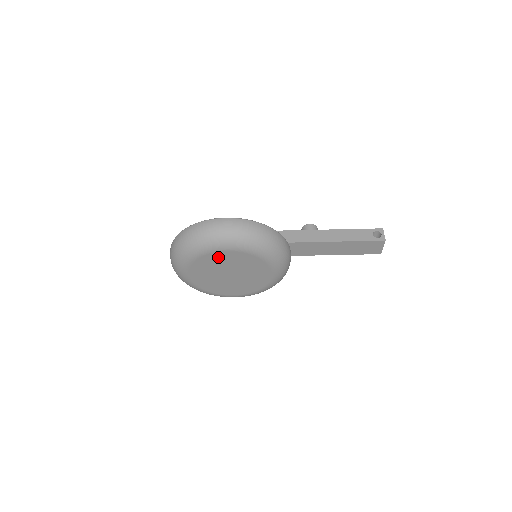
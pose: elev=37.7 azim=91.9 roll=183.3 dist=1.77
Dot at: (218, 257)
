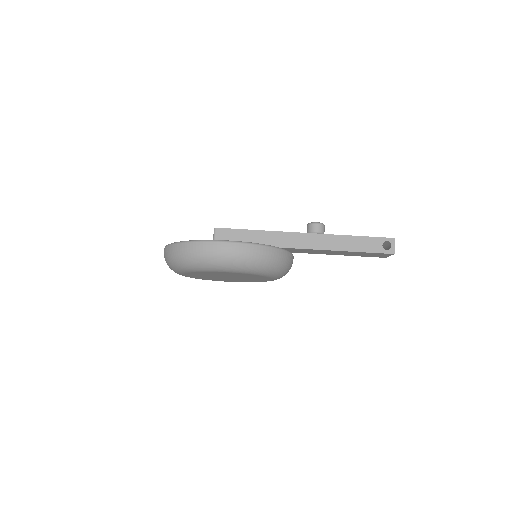
Dot at: (217, 273)
